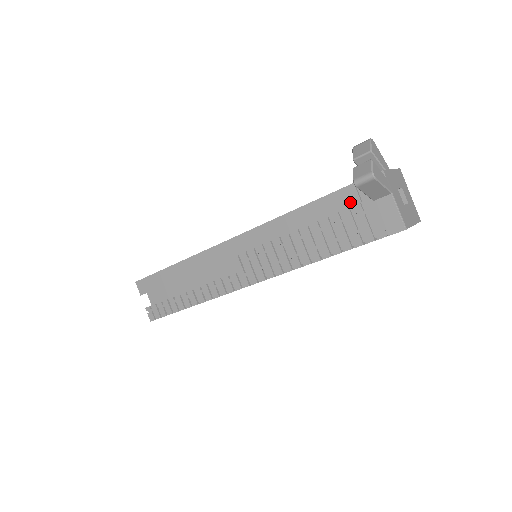
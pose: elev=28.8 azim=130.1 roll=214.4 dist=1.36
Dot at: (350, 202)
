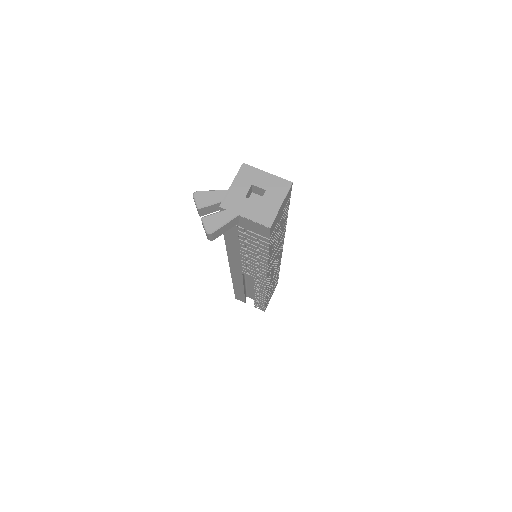
Dot at: (234, 228)
